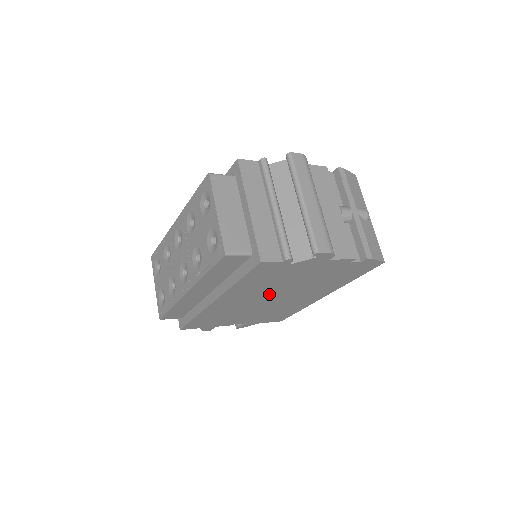
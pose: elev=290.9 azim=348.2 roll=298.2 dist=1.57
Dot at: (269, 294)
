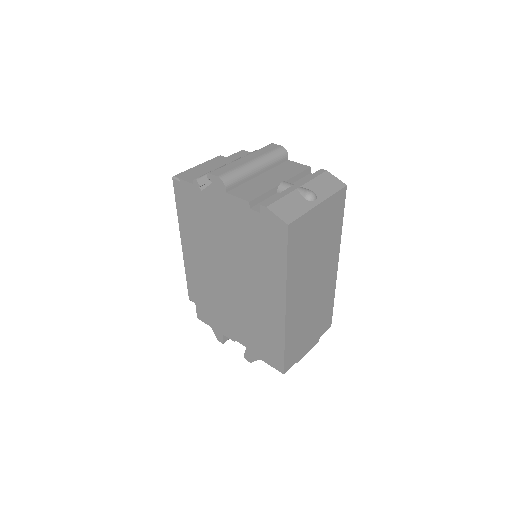
Dot at: (223, 263)
